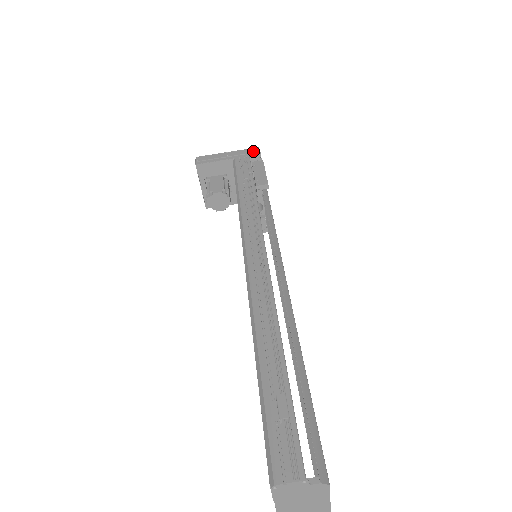
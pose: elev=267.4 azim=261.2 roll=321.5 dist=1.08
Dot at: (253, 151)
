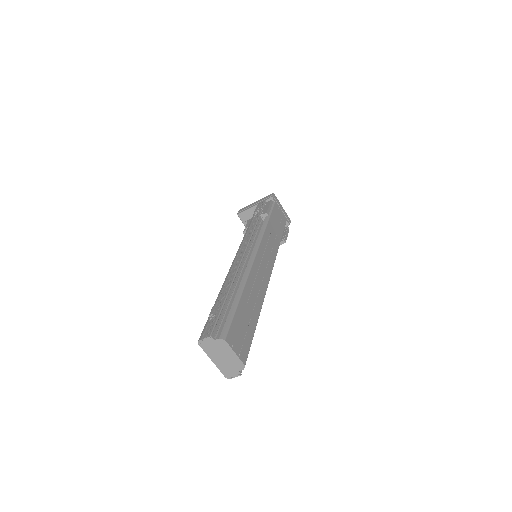
Dot at: (269, 196)
